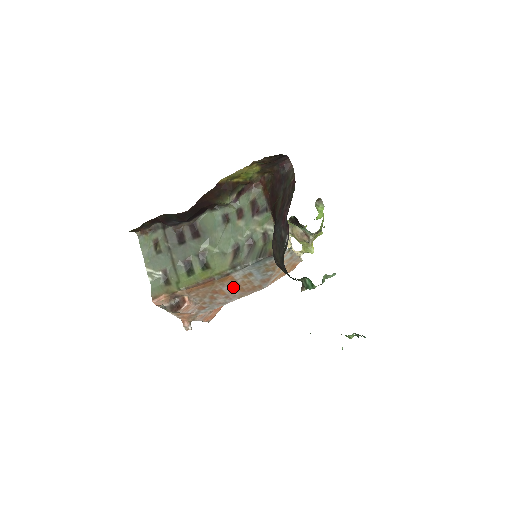
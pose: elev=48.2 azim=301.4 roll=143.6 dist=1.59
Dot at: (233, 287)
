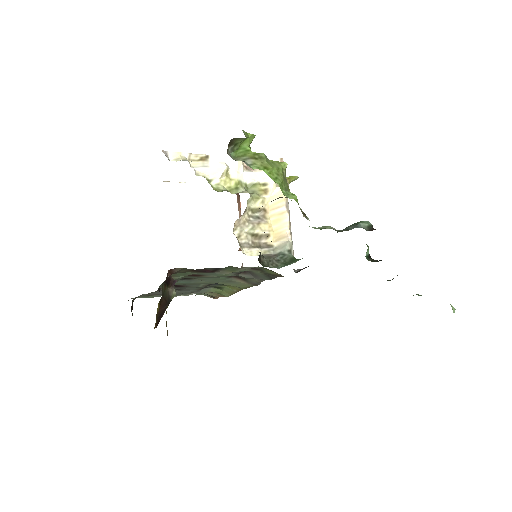
Dot at: occluded
